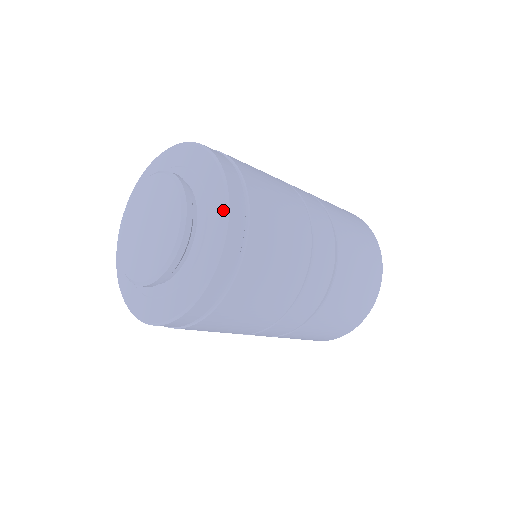
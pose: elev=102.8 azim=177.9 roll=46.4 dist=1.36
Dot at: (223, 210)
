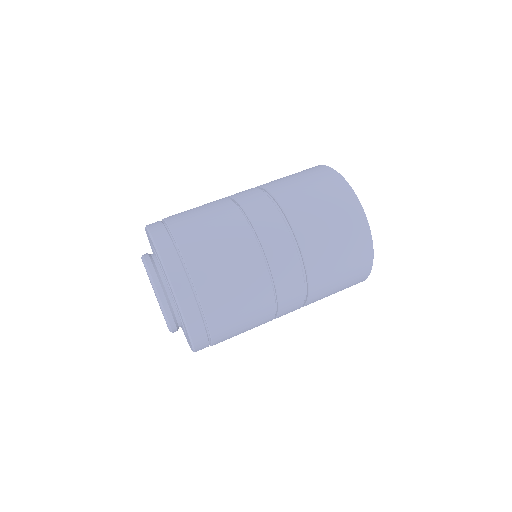
Dot at: occluded
